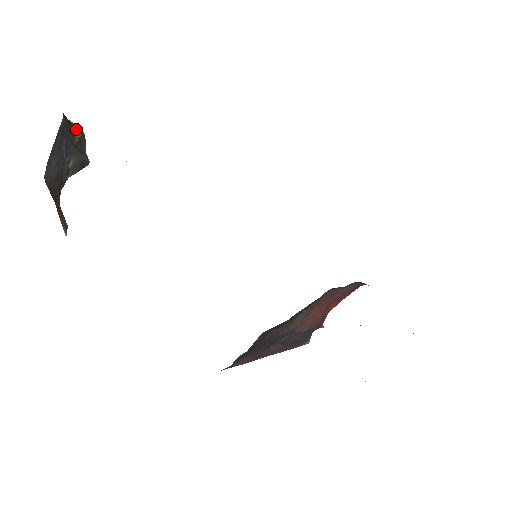
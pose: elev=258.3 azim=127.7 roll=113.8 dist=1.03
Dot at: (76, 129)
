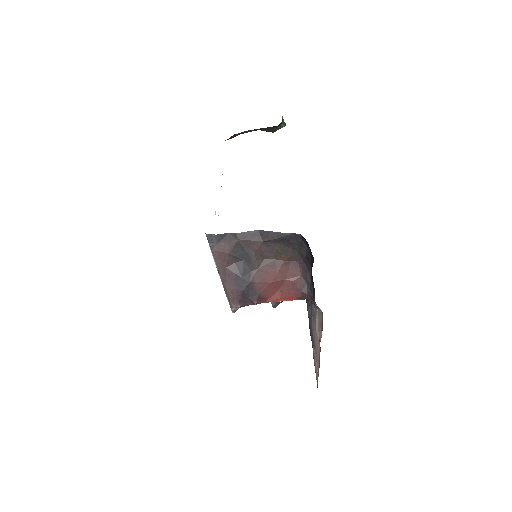
Dot at: (281, 126)
